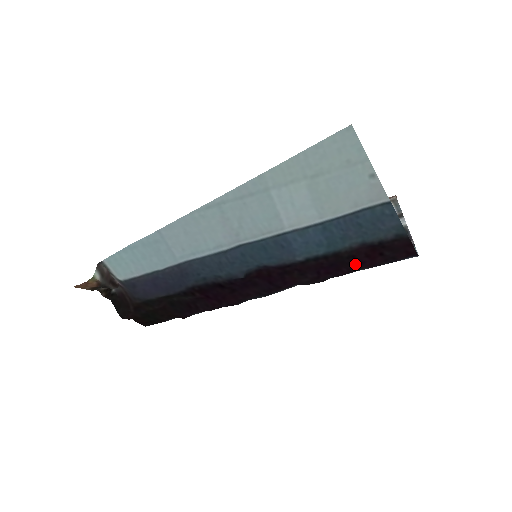
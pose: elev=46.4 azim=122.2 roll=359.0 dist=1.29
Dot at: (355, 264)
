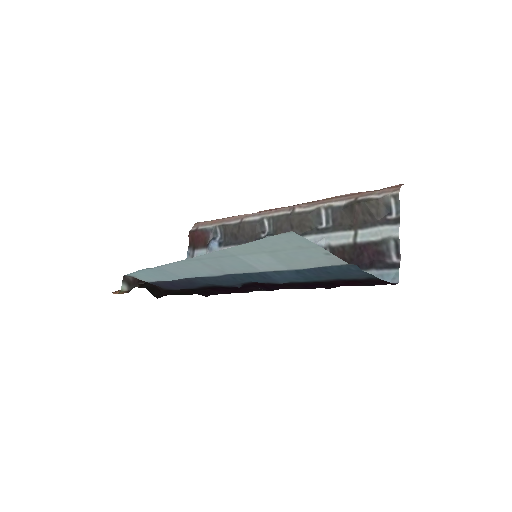
Dot at: (337, 285)
